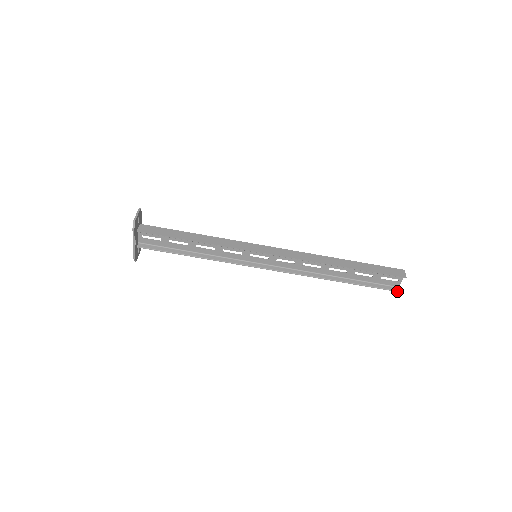
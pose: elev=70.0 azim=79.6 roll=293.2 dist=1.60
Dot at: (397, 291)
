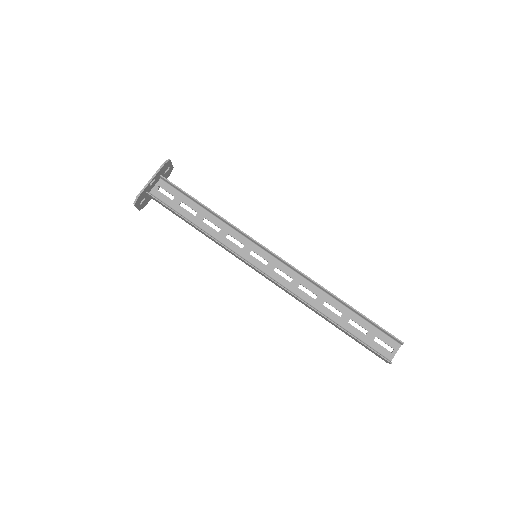
Dot at: (390, 362)
